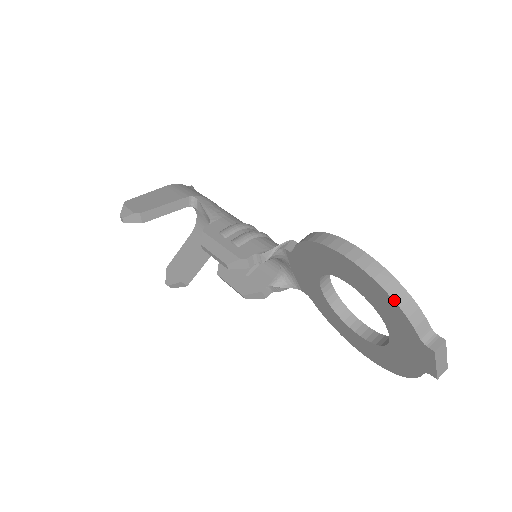
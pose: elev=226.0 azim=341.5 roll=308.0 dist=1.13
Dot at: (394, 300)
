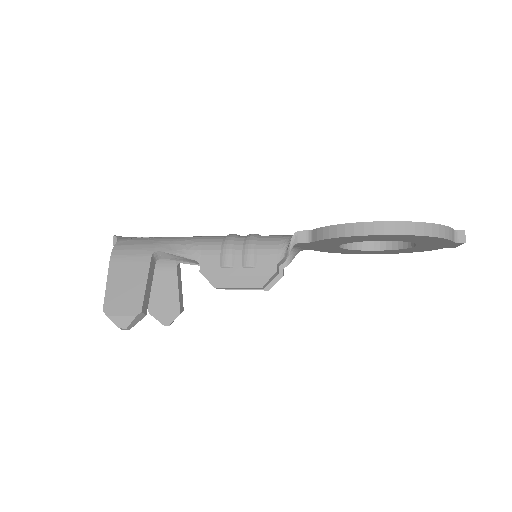
Dot at: (440, 237)
